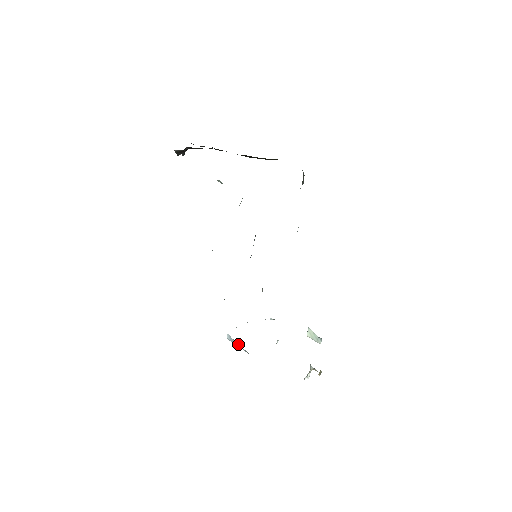
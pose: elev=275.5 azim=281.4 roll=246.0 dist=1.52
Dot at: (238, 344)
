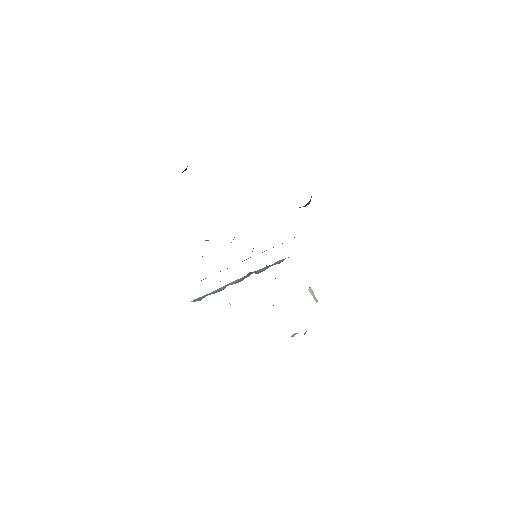
Dot at: occluded
